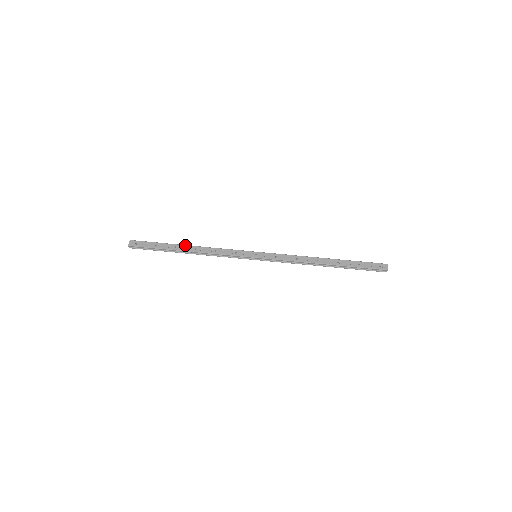
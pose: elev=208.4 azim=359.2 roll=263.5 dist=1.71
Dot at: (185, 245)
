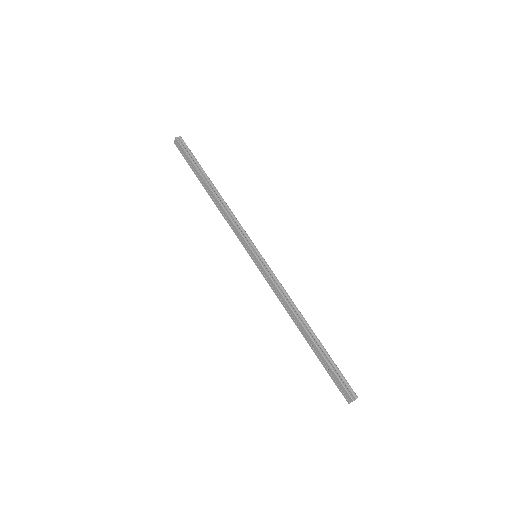
Dot at: (208, 186)
